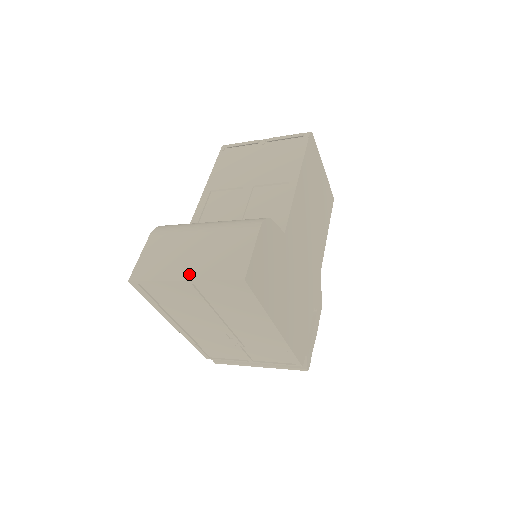
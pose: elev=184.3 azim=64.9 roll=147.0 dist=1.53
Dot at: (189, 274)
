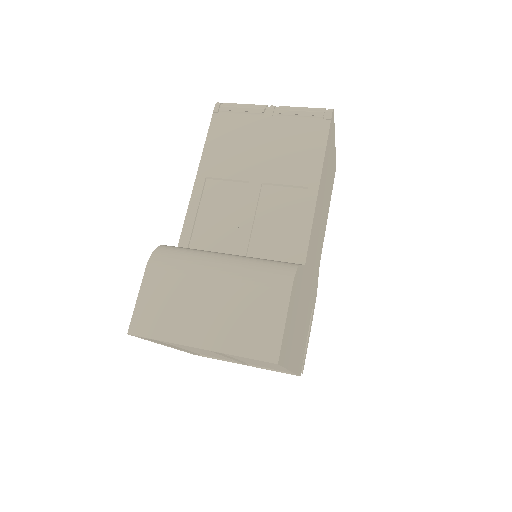
Dot at: (207, 341)
